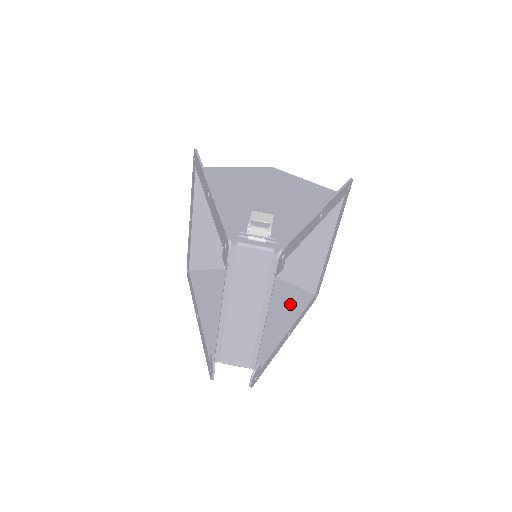
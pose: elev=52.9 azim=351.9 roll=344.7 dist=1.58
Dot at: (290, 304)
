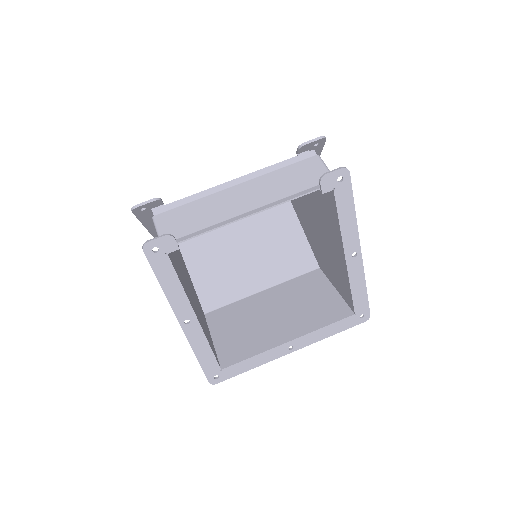
Dot at: (206, 332)
